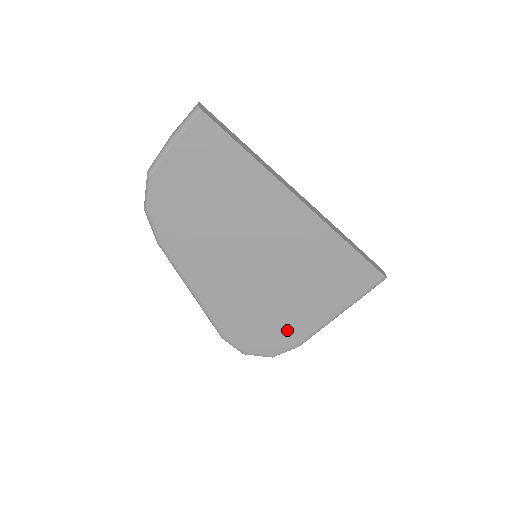
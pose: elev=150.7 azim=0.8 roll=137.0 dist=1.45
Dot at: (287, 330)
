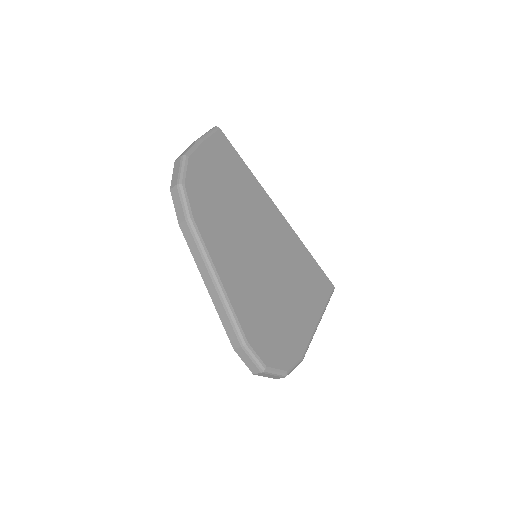
Dot at: (292, 336)
